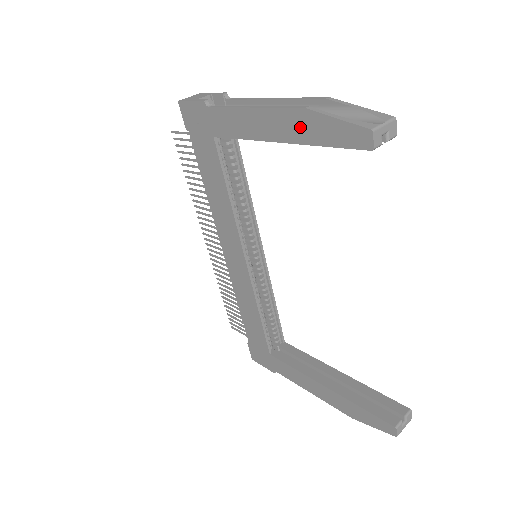
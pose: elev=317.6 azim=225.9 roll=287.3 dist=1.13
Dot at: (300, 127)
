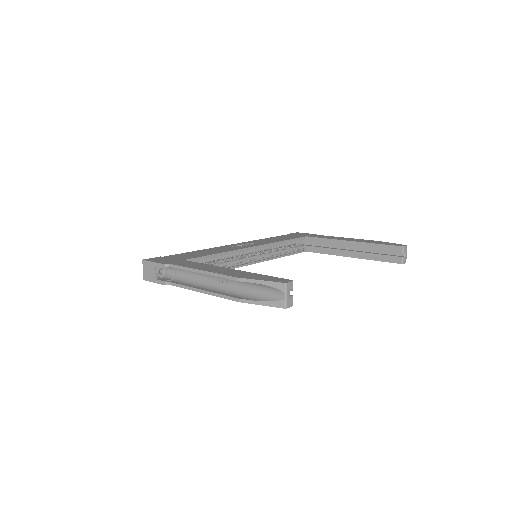
Dot at: occluded
